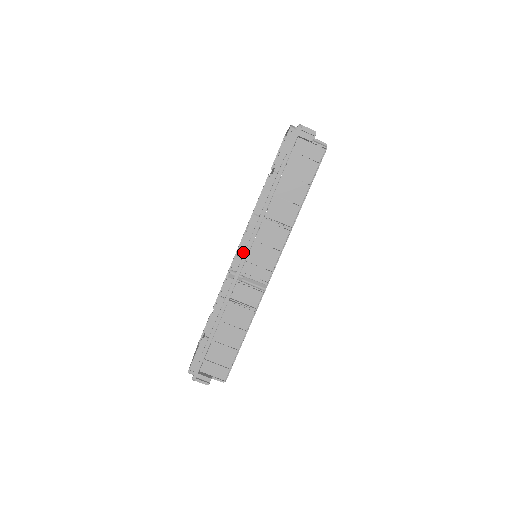
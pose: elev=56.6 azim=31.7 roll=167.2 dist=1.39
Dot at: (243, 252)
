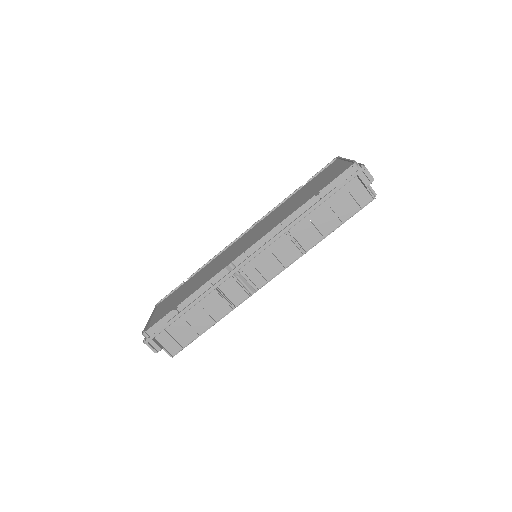
Dot at: (251, 252)
